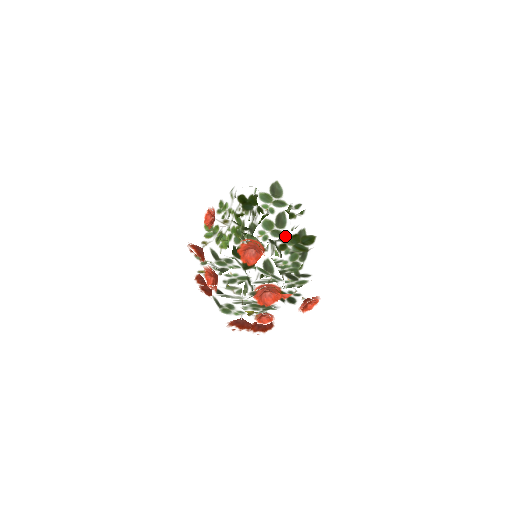
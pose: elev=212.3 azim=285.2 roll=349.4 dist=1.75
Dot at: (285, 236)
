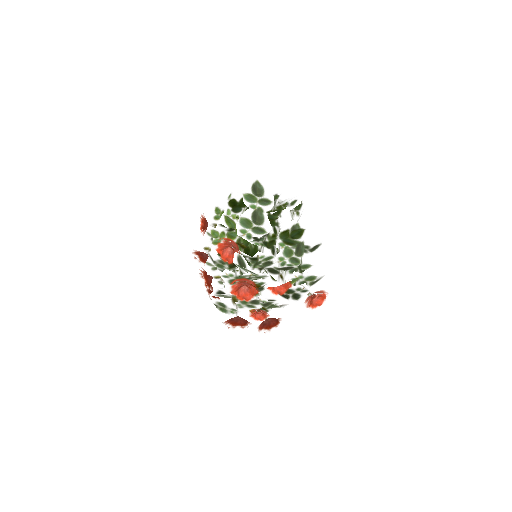
Dot at: (267, 232)
